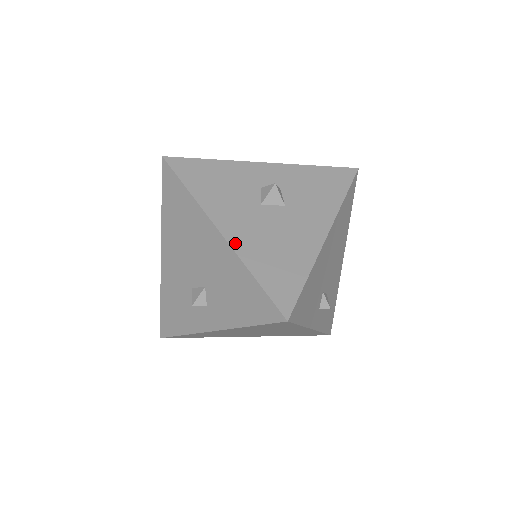
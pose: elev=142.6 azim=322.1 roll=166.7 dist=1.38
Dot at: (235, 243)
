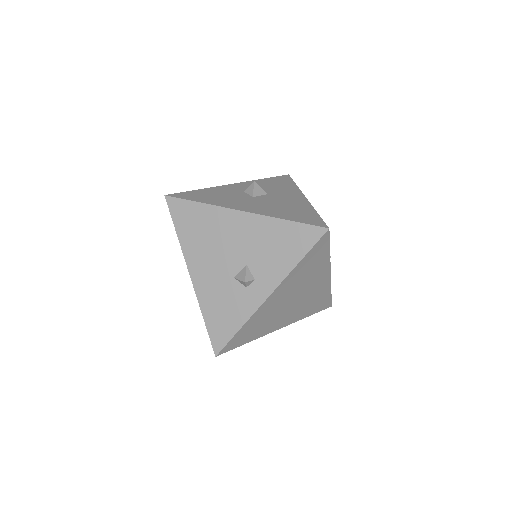
Dot at: (258, 212)
